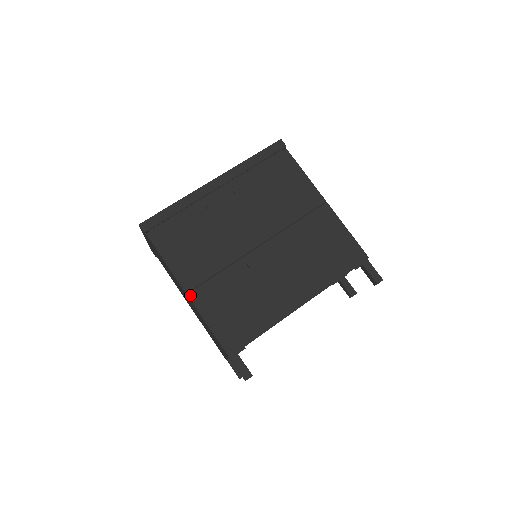
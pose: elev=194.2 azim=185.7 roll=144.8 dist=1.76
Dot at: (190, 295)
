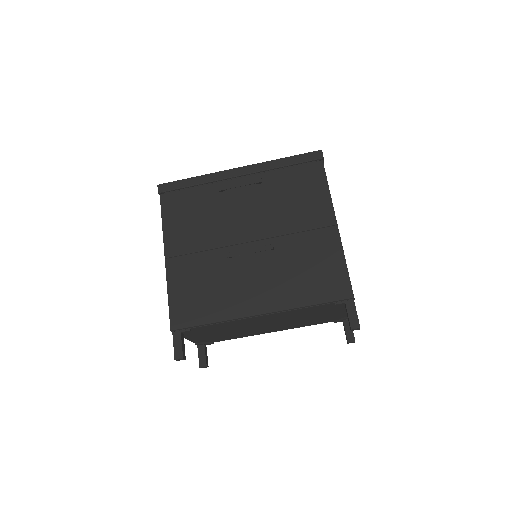
Dot at: (167, 261)
